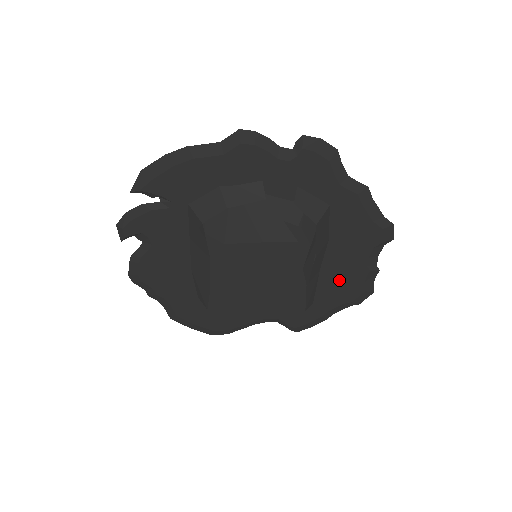
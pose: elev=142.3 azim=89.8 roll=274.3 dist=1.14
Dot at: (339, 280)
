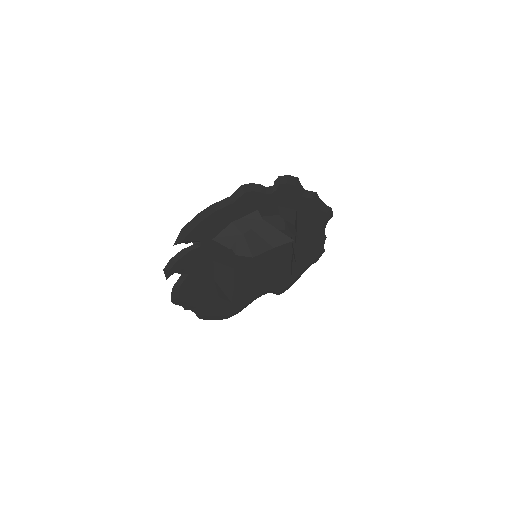
Dot at: (305, 252)
